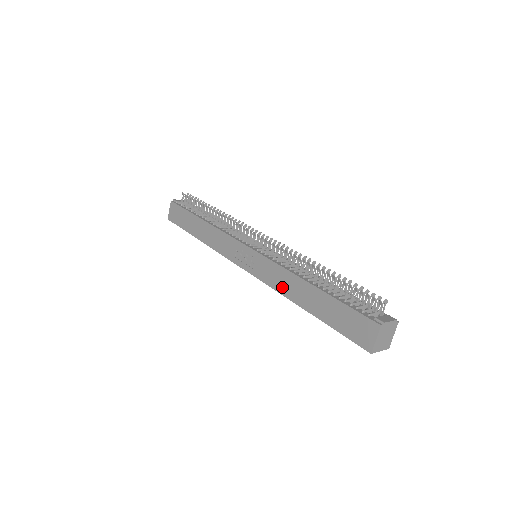
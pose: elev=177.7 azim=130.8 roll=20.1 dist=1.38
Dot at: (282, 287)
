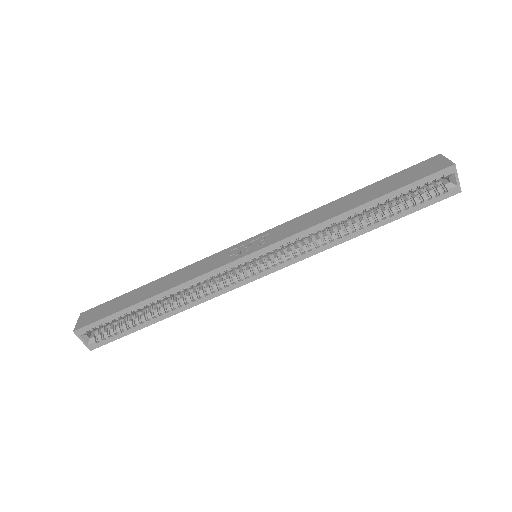
Dot at: (317, 219)
